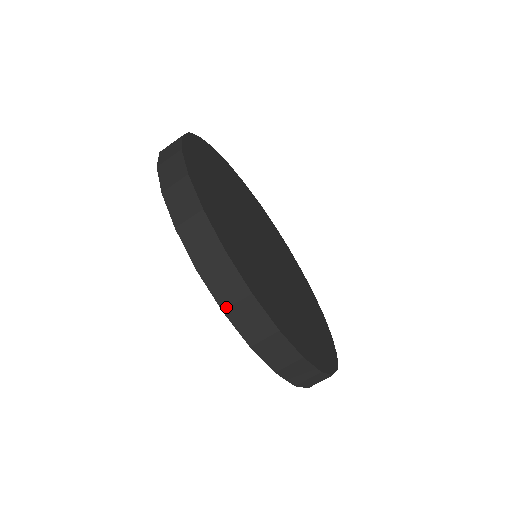
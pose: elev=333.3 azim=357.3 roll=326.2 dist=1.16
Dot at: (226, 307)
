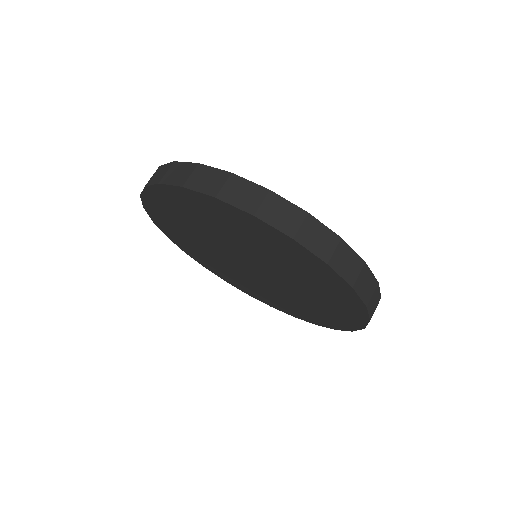
Dot at: occluded
